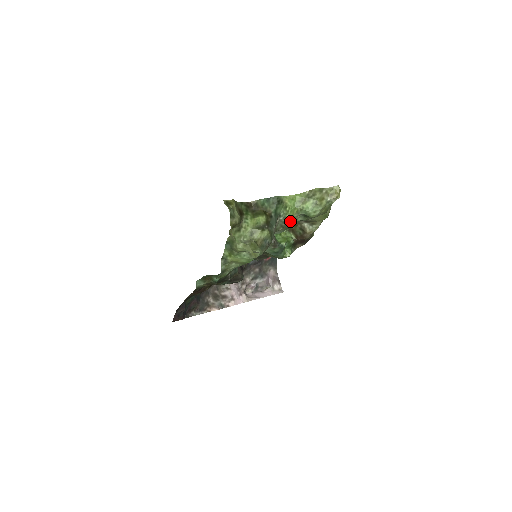
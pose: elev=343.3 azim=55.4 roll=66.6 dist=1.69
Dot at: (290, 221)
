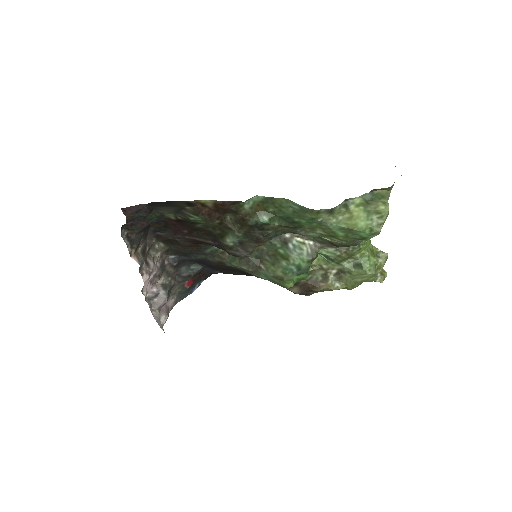
Dot at: (352, 254)
